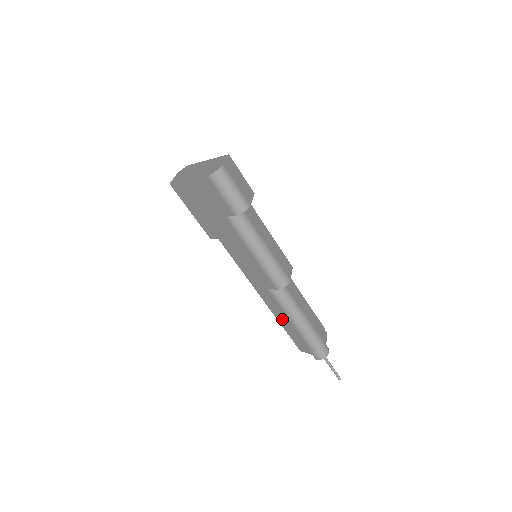
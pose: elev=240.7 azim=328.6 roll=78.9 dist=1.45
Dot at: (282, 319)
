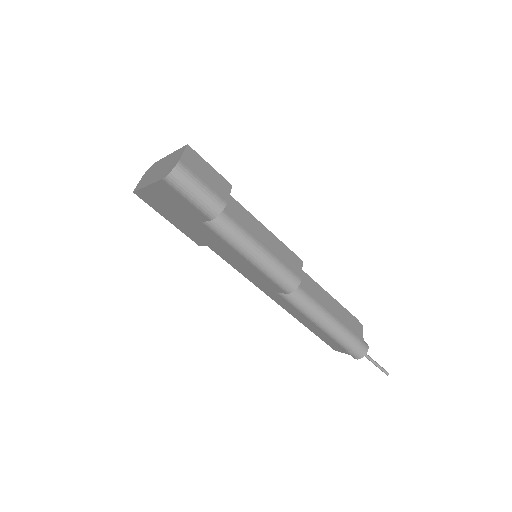
Dot at: (304, 321)
